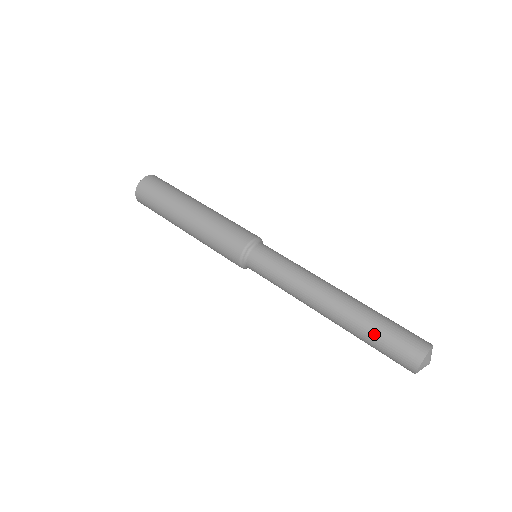
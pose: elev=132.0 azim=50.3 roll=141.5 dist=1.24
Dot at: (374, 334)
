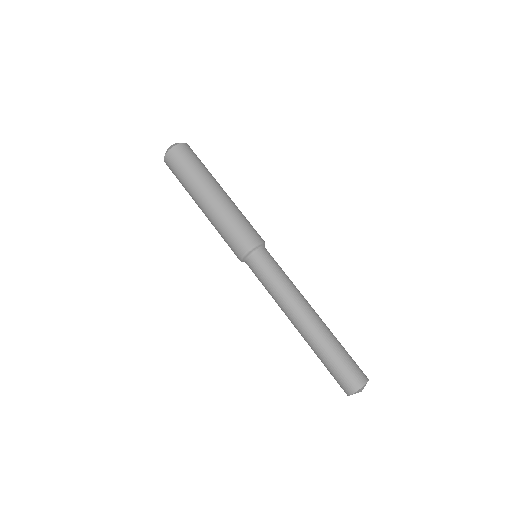
Dot at: (331, 357)
